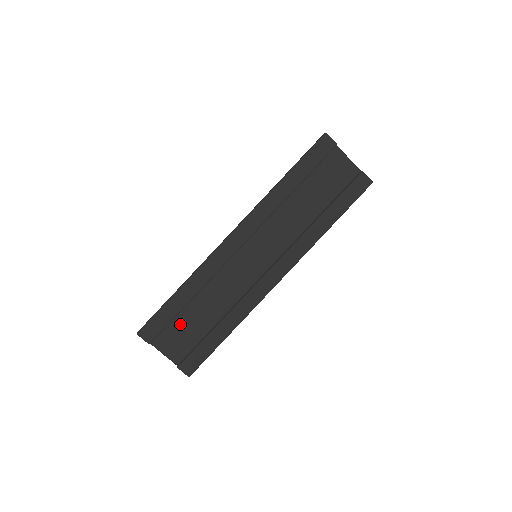
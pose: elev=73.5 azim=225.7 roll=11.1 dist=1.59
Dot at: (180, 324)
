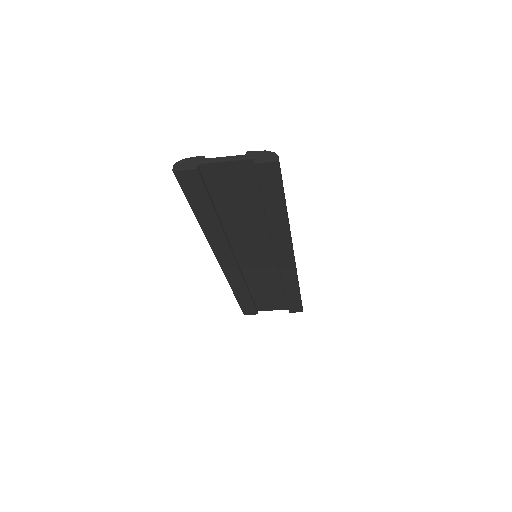
Dot at: (261, 300)
